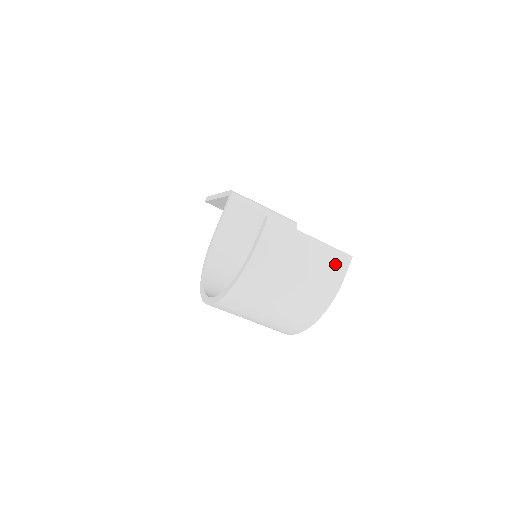
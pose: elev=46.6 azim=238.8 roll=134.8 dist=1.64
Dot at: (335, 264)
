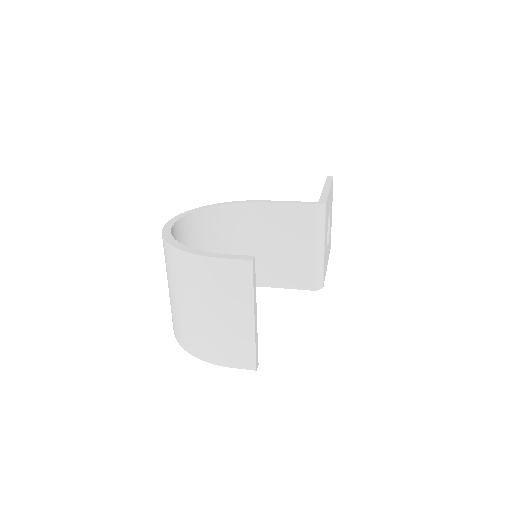
Dot at: (239, 353)
